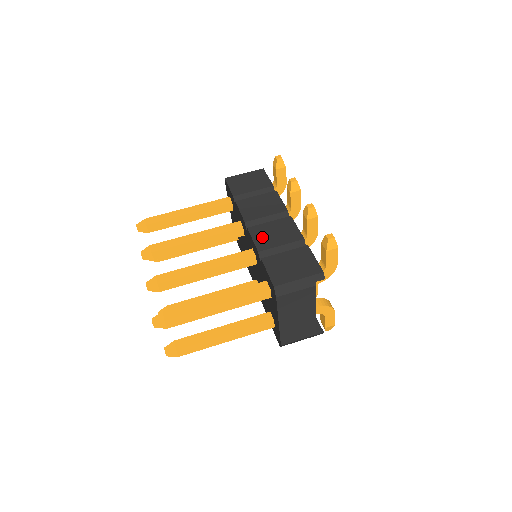
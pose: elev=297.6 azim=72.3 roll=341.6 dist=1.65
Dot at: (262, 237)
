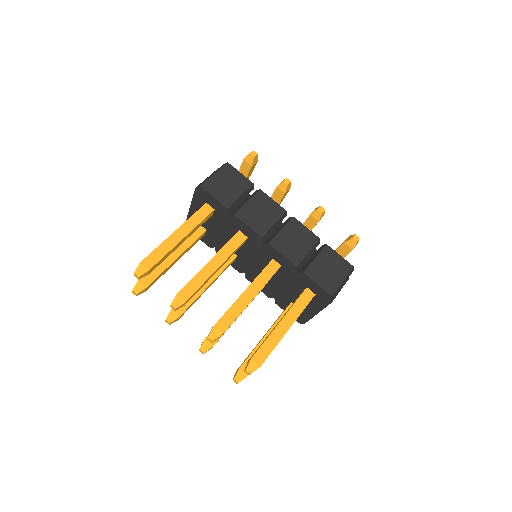
Dot at: (288, 249)
